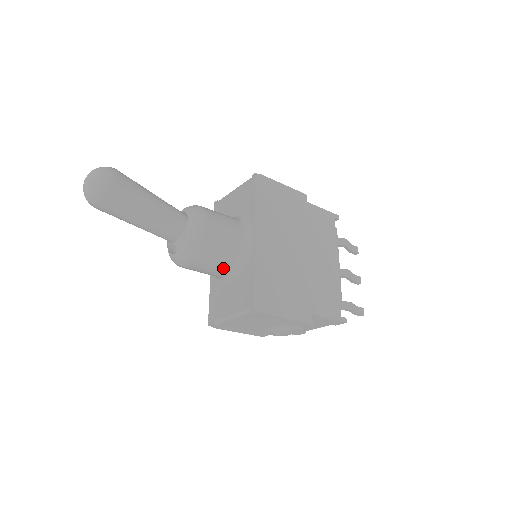
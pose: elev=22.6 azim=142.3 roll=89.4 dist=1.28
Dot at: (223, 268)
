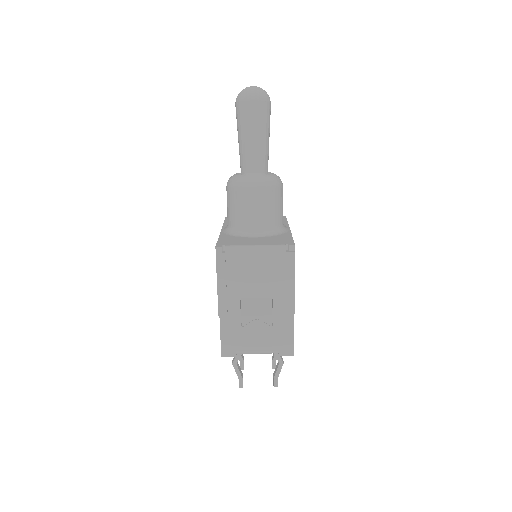
Dot at: (266, 219)
